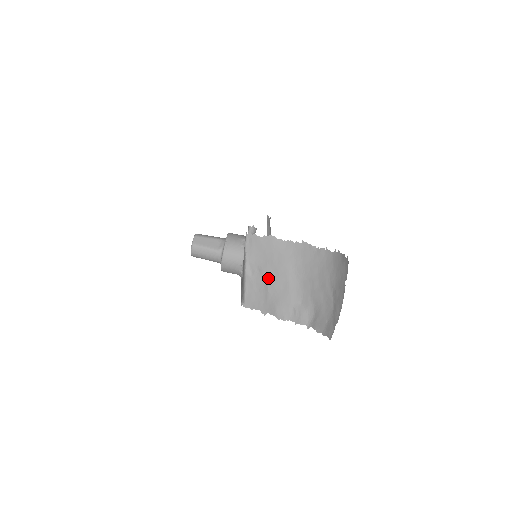
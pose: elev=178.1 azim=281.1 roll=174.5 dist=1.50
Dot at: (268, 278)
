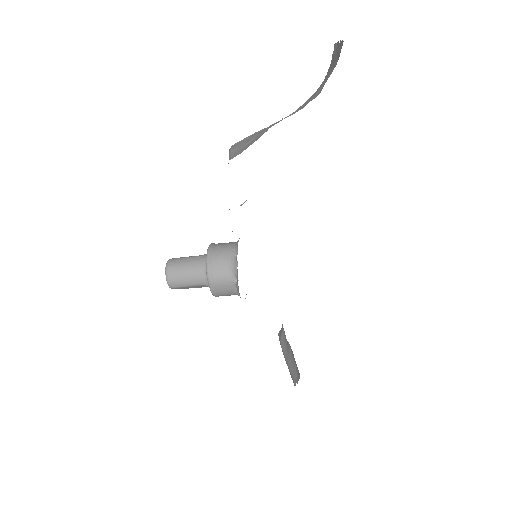
Dot at: (258, 134)
